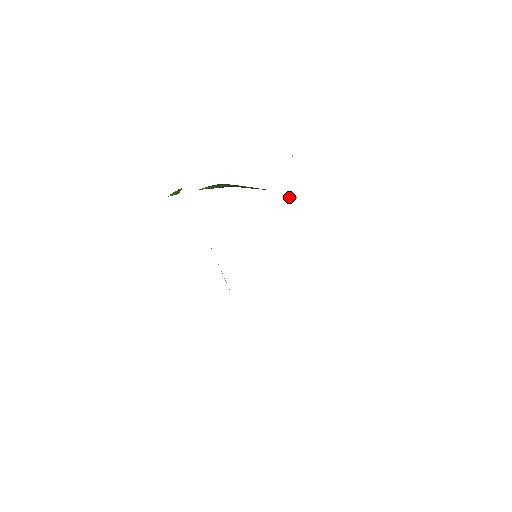
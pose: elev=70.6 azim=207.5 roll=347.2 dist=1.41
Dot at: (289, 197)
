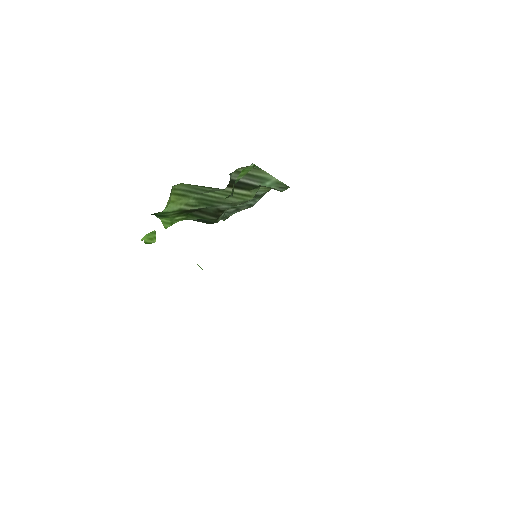
Dot at: (256, 168)
